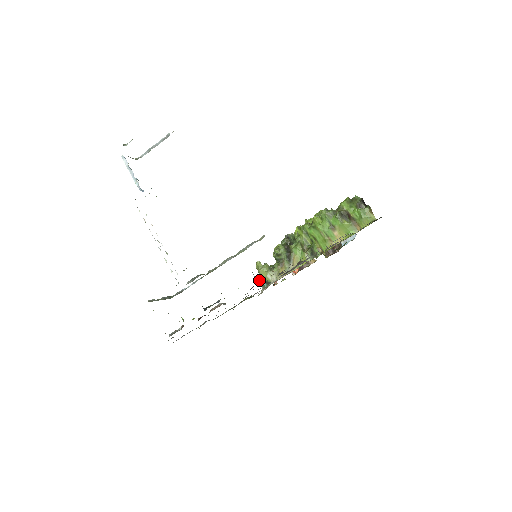
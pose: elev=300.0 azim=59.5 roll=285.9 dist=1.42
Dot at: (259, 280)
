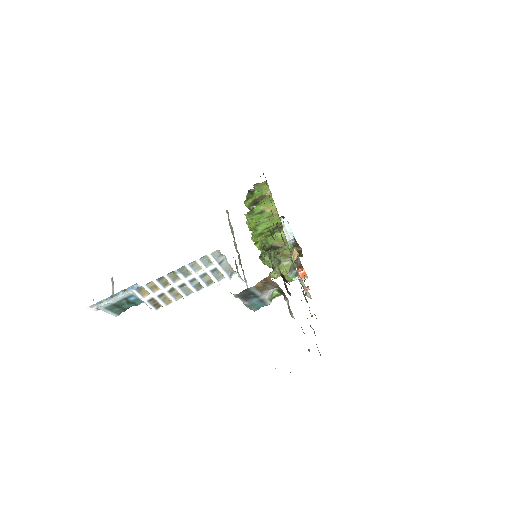
Dot at: (288, 278)
